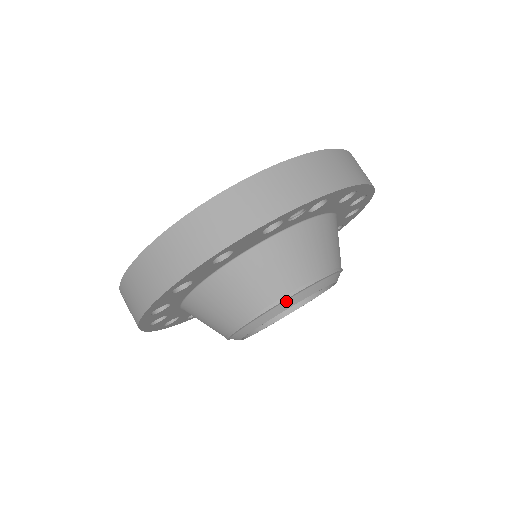
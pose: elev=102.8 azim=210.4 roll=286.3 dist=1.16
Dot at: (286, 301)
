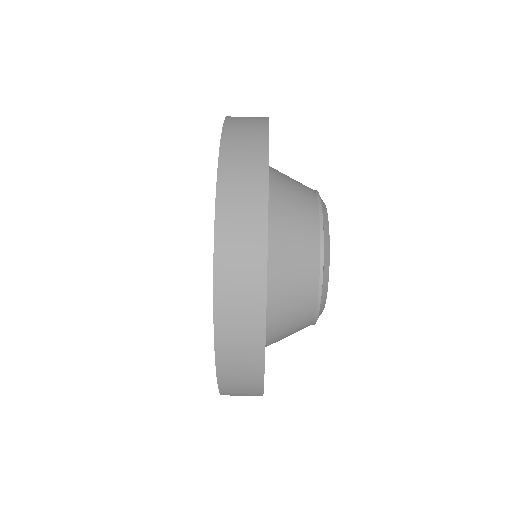
Dot at: (324, 257)
